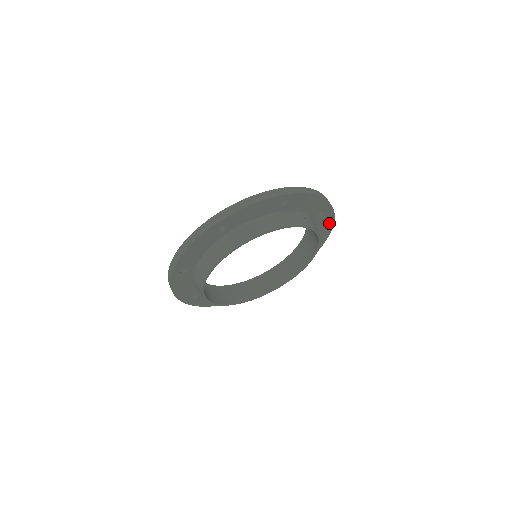
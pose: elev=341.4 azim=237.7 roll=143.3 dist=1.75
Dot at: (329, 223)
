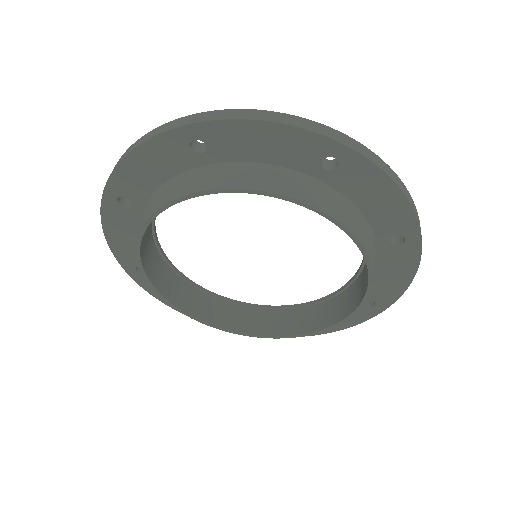
Dot at: (384, 189)
